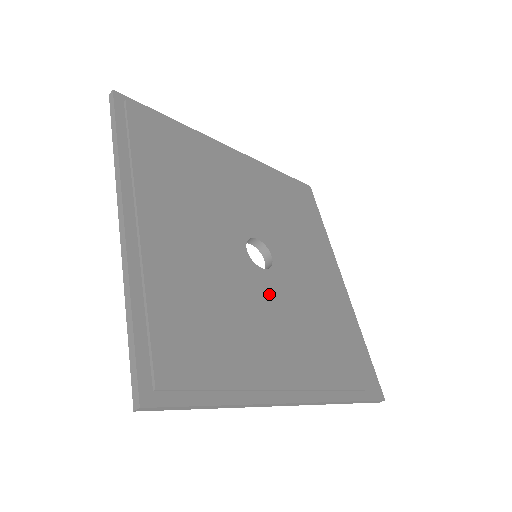
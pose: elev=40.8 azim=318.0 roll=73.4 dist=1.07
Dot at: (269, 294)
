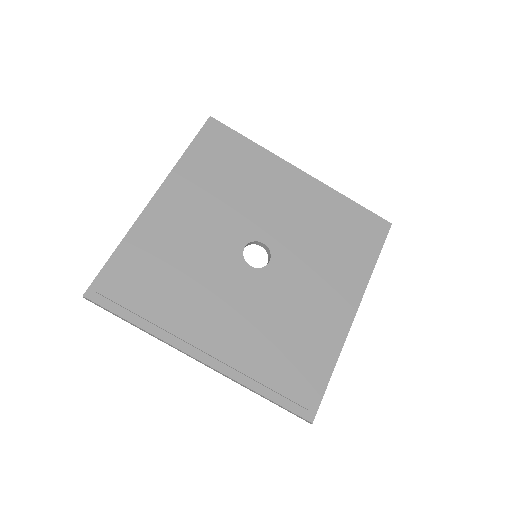
Dot at: (240, 284)
